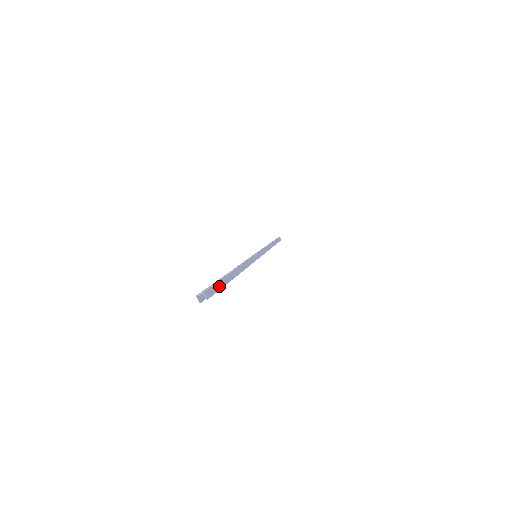
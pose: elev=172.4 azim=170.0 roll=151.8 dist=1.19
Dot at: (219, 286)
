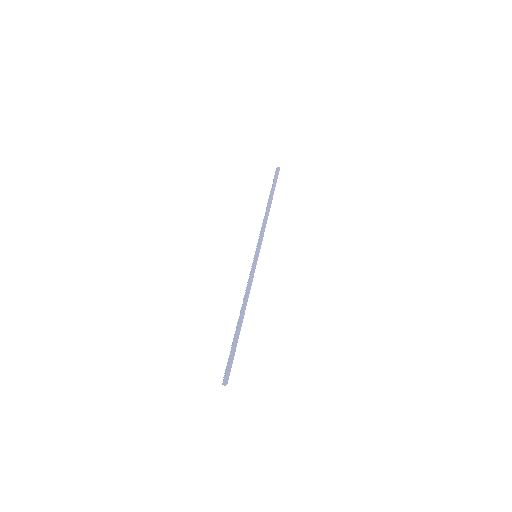
Dot at: (232, 358)
